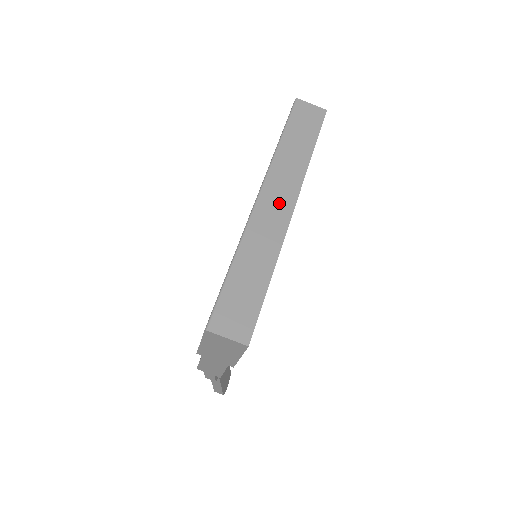
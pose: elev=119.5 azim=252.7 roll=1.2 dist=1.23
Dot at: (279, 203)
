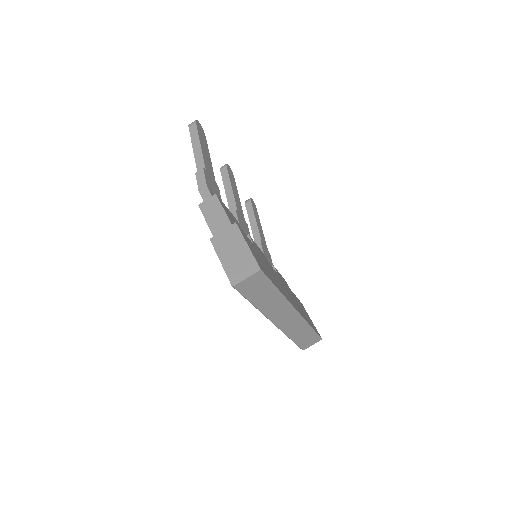
Dot at: (288, 317)
